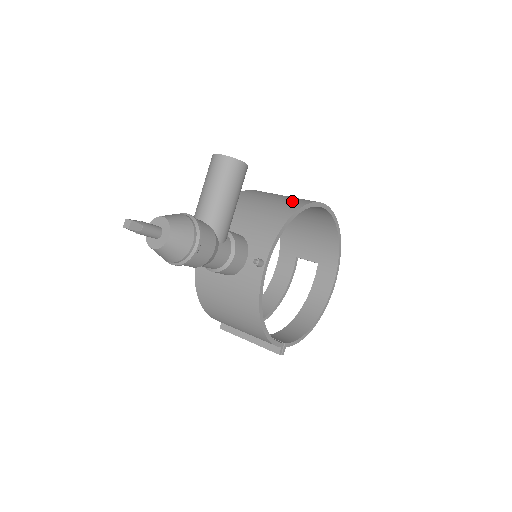
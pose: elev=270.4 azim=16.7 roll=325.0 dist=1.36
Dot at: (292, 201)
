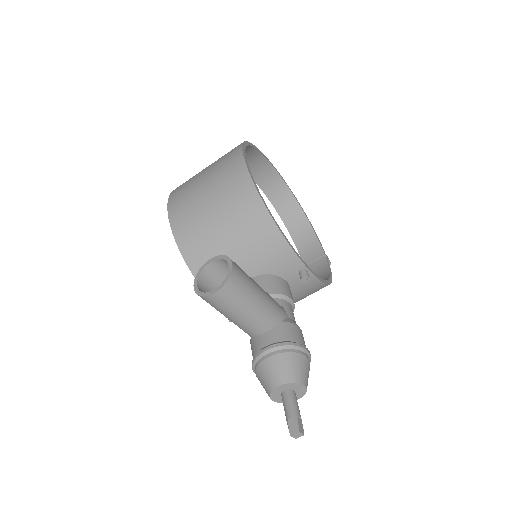
Dot at: (239, 200)
